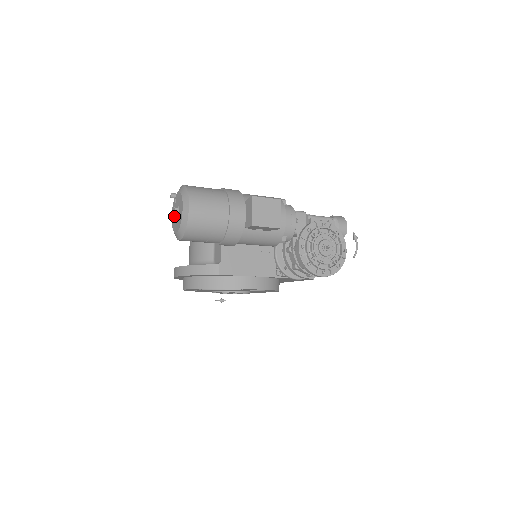
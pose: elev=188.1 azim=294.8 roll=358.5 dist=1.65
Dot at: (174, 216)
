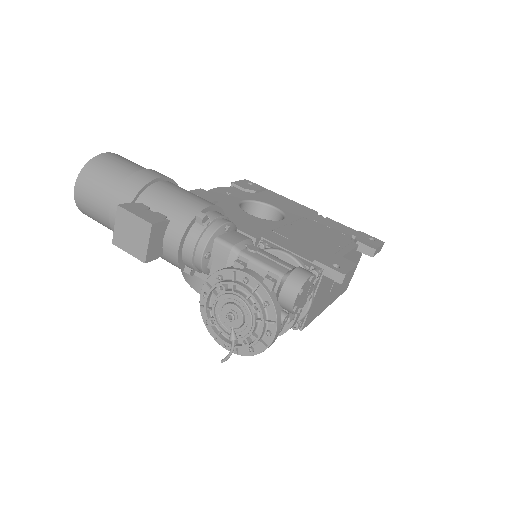
Dot at: occluded
